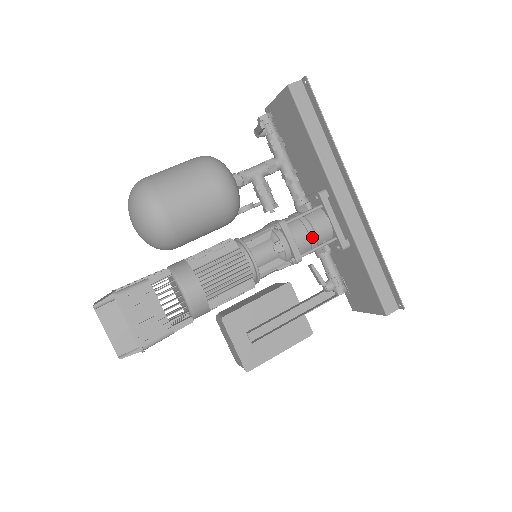
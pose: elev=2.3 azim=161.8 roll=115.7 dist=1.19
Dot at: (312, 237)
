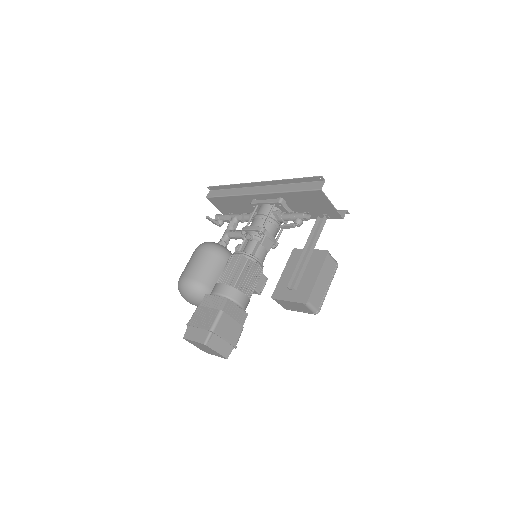
Dot at: (260, 217)
